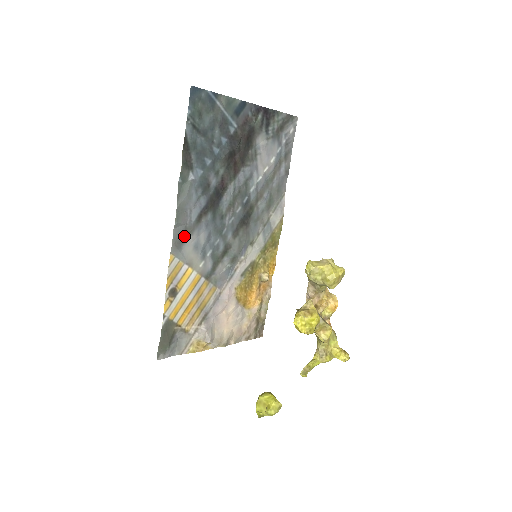
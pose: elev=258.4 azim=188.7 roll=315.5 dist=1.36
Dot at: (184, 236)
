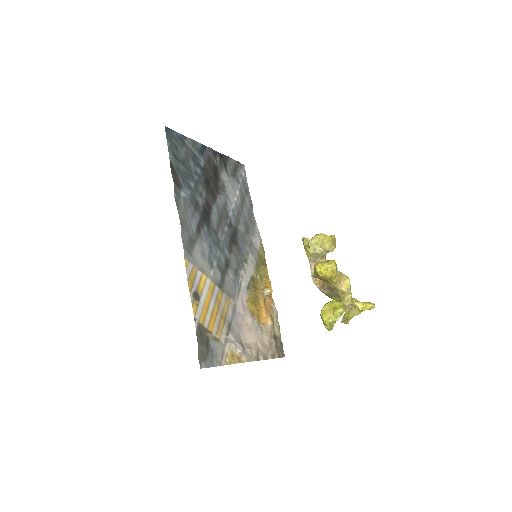
Dot at: (191, 243)
